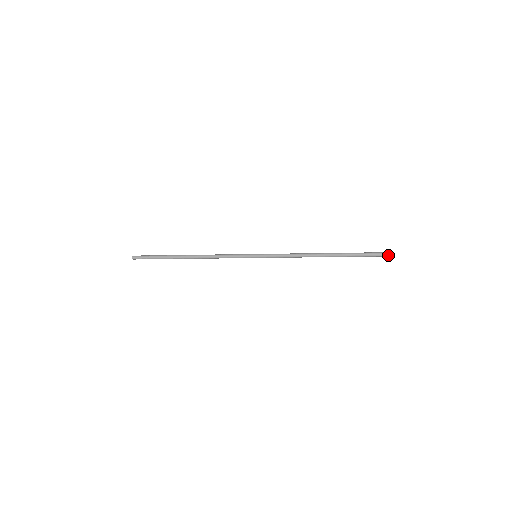
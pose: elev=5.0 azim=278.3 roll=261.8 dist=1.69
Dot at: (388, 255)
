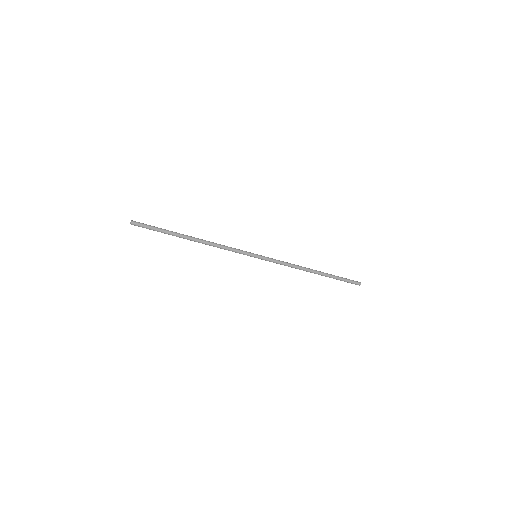
Dot at: (358, 283)
